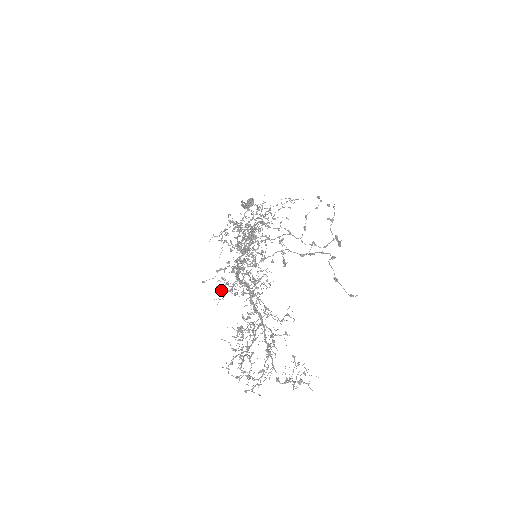
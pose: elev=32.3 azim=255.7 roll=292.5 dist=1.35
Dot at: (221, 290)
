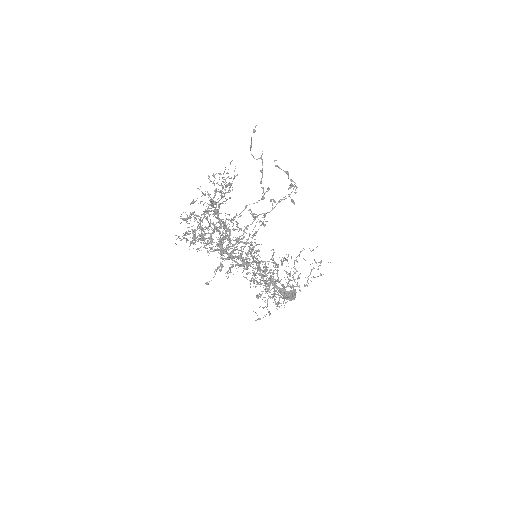
Dot at: occluded
